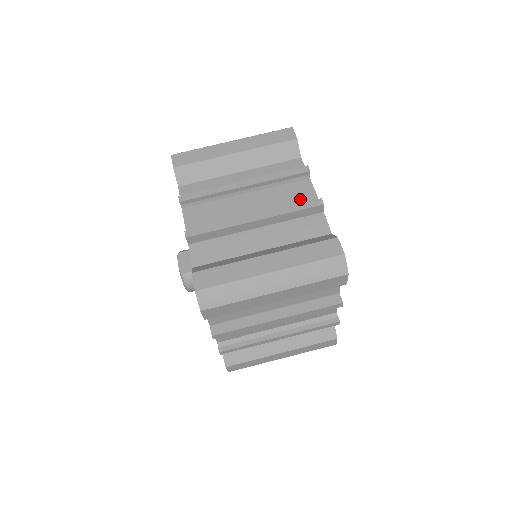
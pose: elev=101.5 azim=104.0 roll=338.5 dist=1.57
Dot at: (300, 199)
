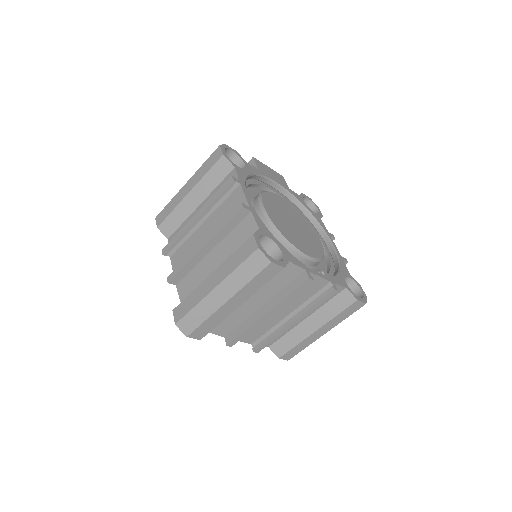
Dot at: (311, 287)
